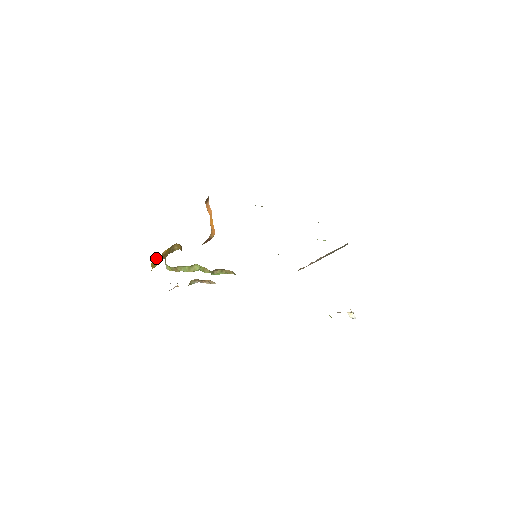
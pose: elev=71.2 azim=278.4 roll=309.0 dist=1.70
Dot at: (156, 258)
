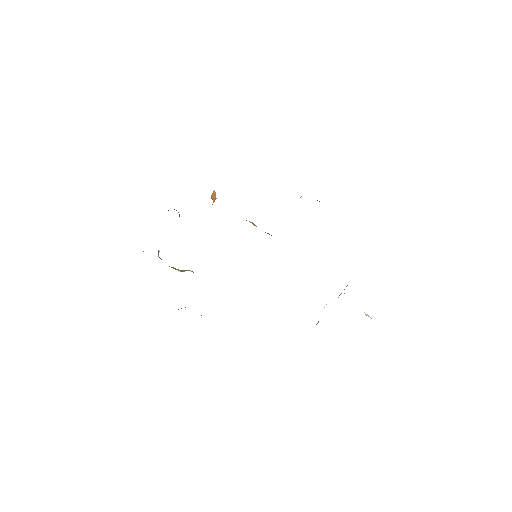
Dot at: occluded
